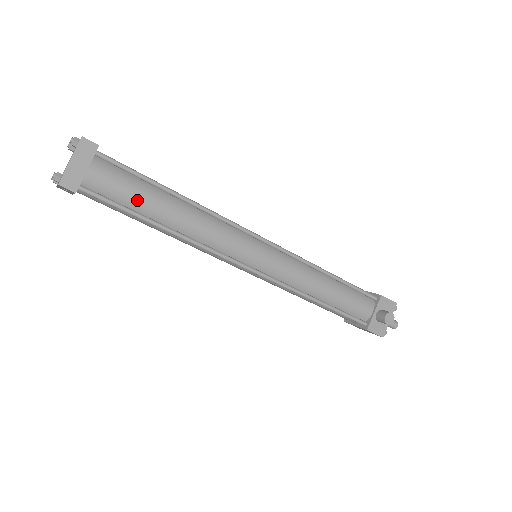
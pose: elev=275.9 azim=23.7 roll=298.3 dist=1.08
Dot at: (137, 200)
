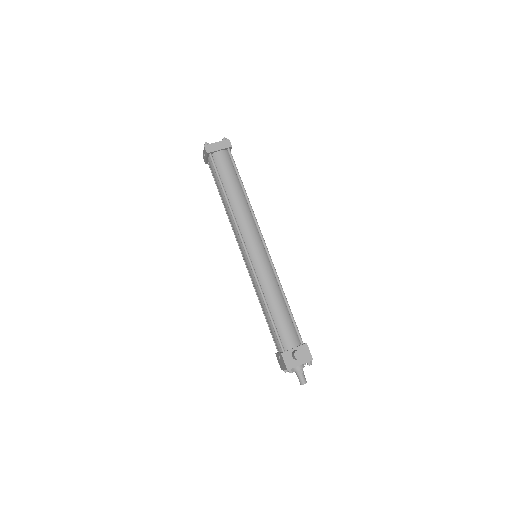
Dot at: (226, 177)
